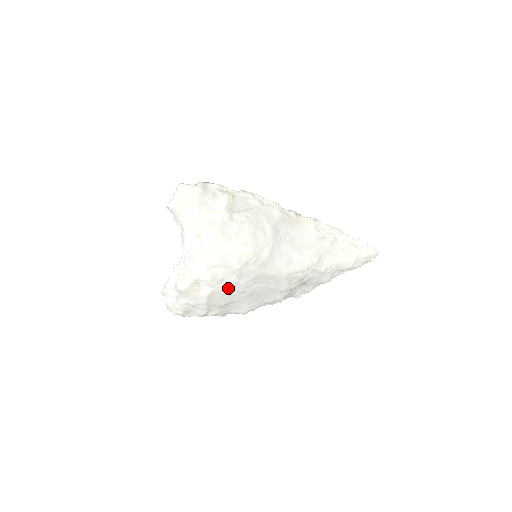
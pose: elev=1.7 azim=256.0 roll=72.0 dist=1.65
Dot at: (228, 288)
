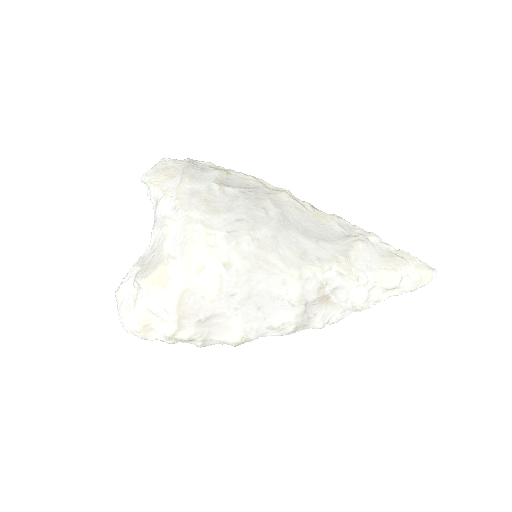
Dot at: (210, 285)
